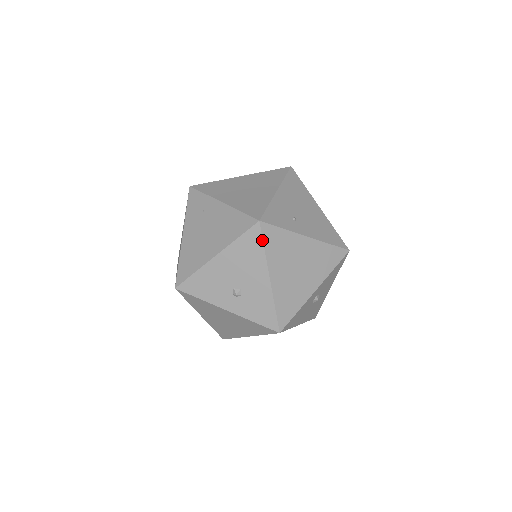
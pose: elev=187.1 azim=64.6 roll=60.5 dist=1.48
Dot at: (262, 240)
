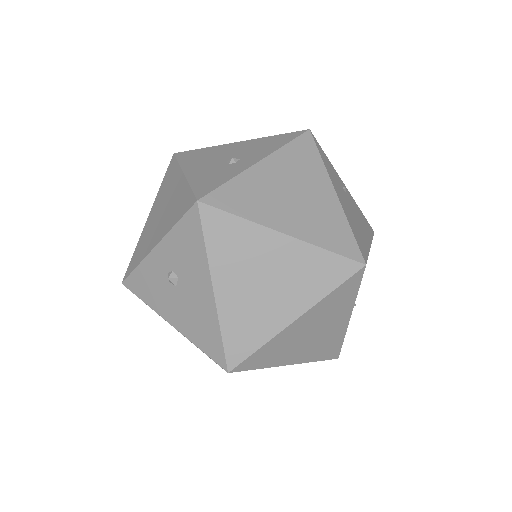
Dot at: occluded
